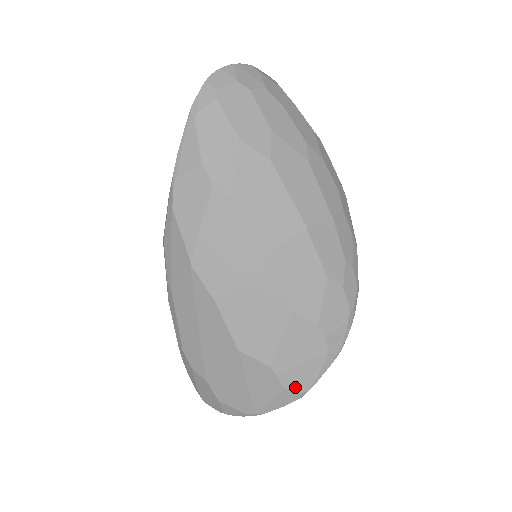
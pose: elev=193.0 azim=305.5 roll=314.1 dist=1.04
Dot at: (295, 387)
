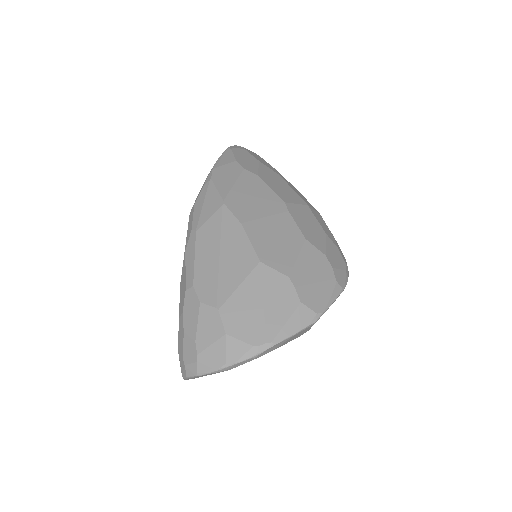
Dot at: (311, 305)
